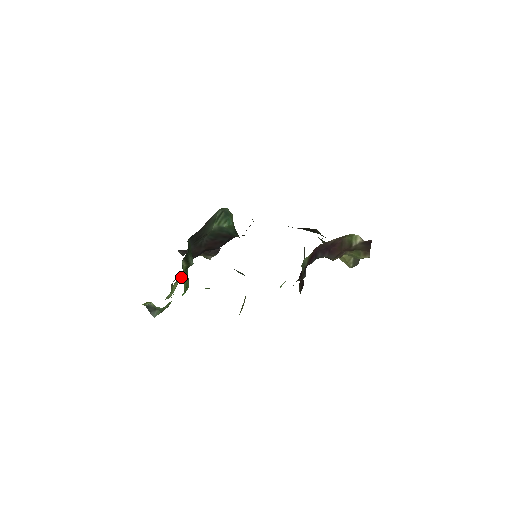
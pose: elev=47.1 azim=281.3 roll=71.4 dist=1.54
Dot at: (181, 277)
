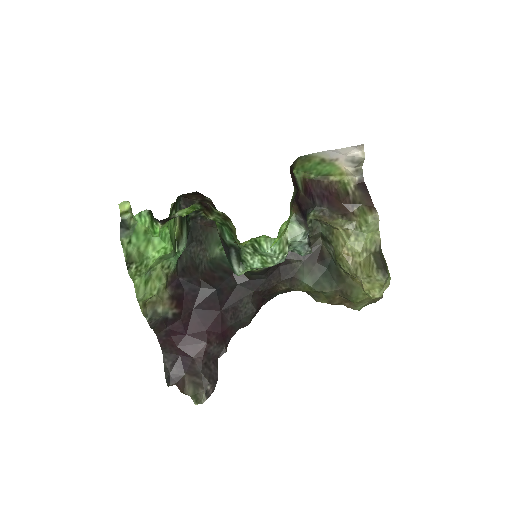
Dot at: (164, 281)
